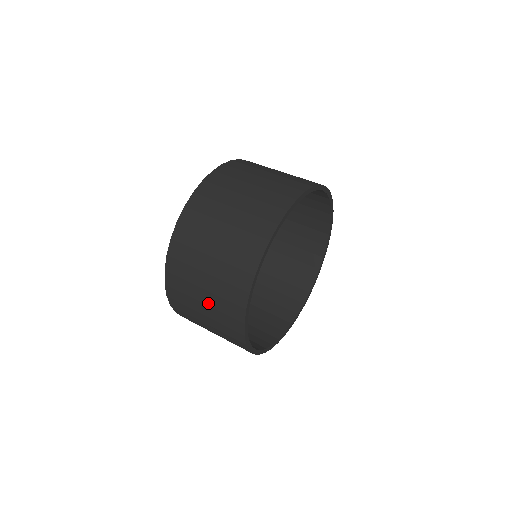
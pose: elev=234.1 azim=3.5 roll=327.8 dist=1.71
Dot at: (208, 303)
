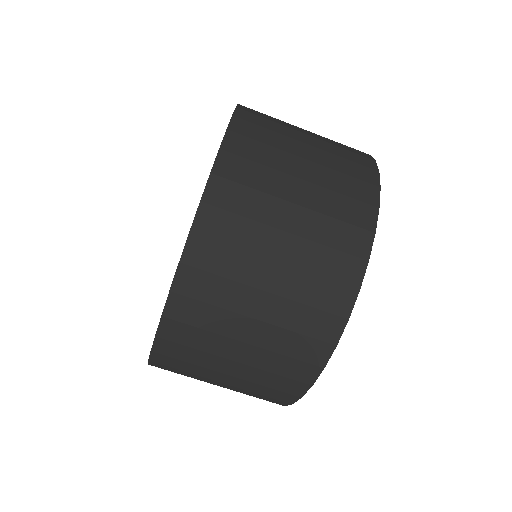
Dot at: (227, 388)
